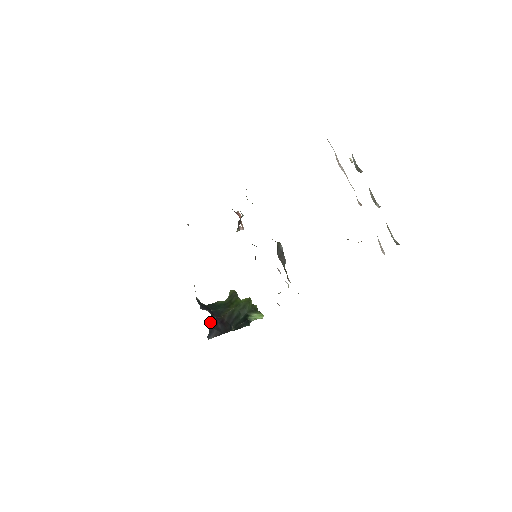
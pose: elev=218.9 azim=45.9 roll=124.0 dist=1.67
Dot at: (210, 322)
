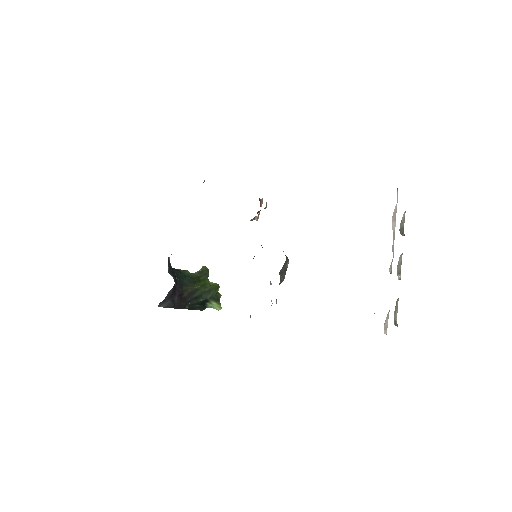
Dot at: (170, 291)
